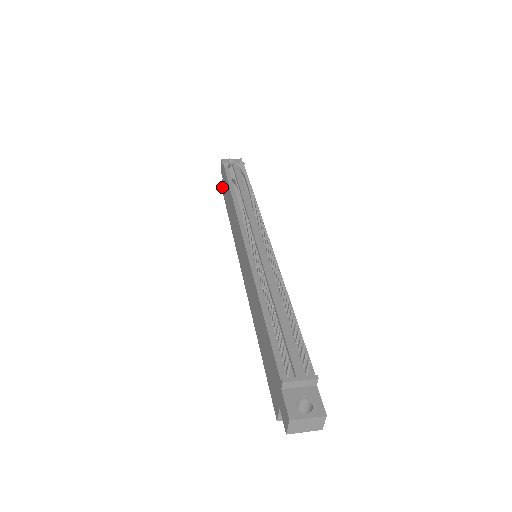
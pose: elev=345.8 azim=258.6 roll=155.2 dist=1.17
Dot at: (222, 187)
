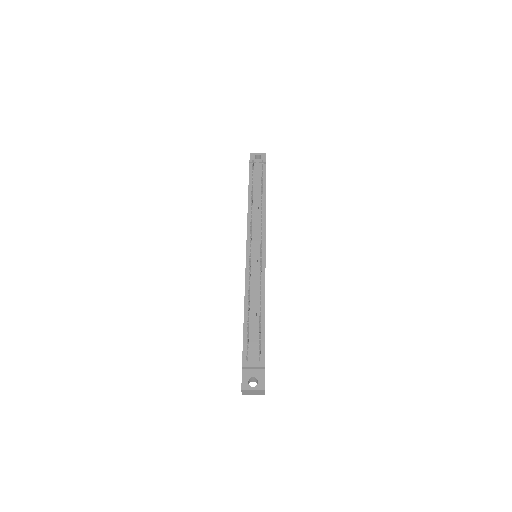
Dot at: occluded
